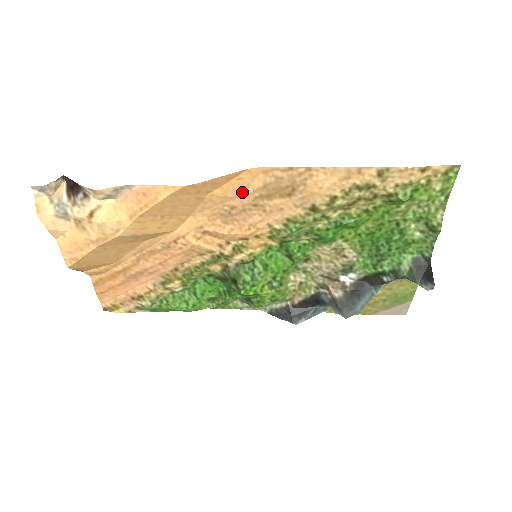
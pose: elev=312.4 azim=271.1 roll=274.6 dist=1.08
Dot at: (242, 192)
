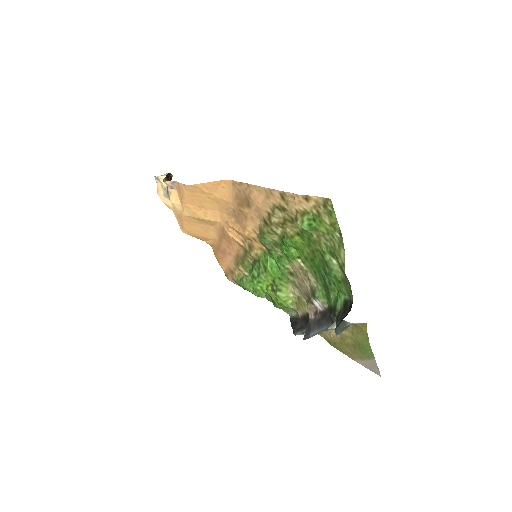
Dot at: (231, 199)
